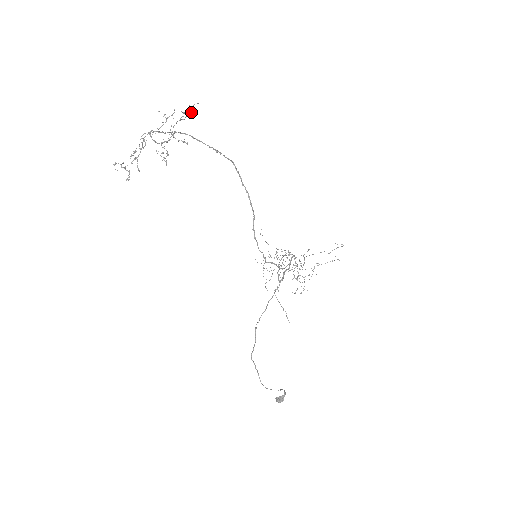
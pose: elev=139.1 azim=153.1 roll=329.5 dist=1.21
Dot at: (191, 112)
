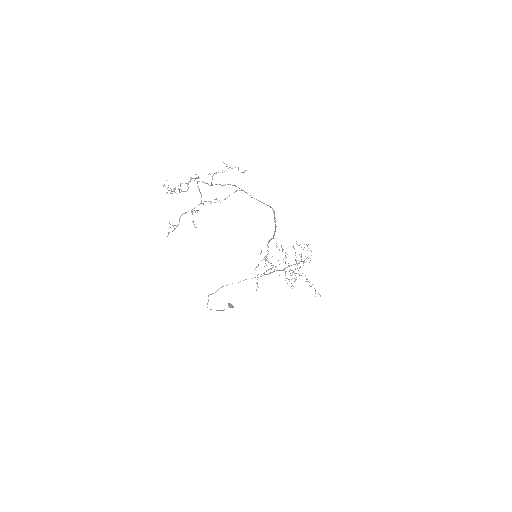
Dot at: (225, 199)
